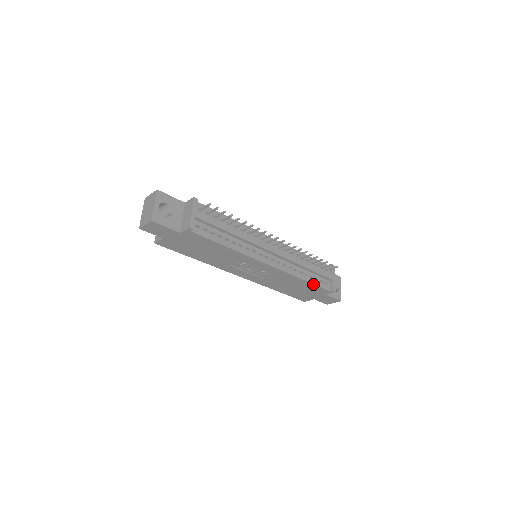
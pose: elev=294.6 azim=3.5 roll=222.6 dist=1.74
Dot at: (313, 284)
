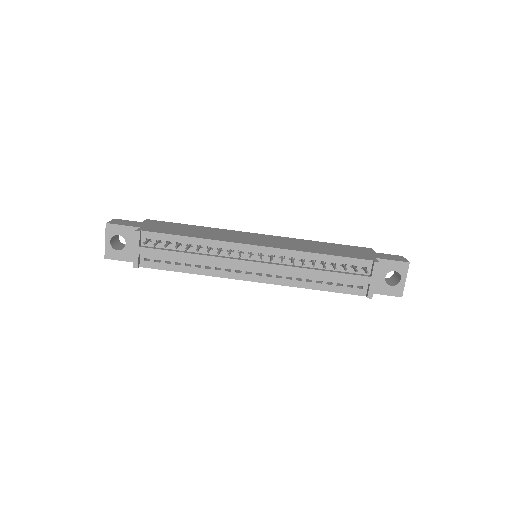
Dot at: (331, 291)
